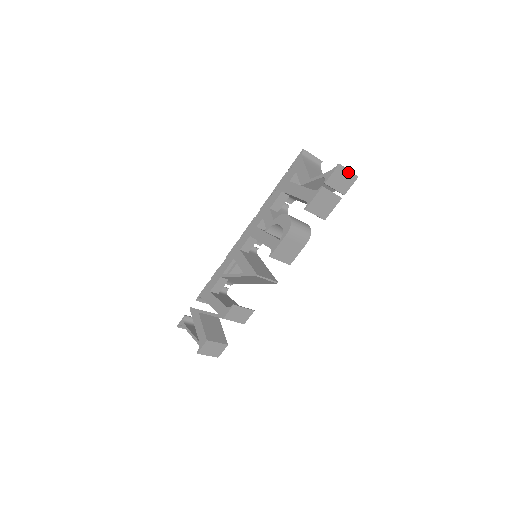
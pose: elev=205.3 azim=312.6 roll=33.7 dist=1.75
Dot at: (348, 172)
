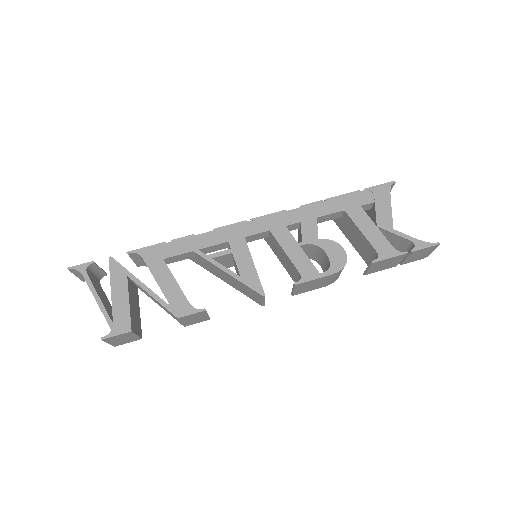
Dot at: (430, 251)
